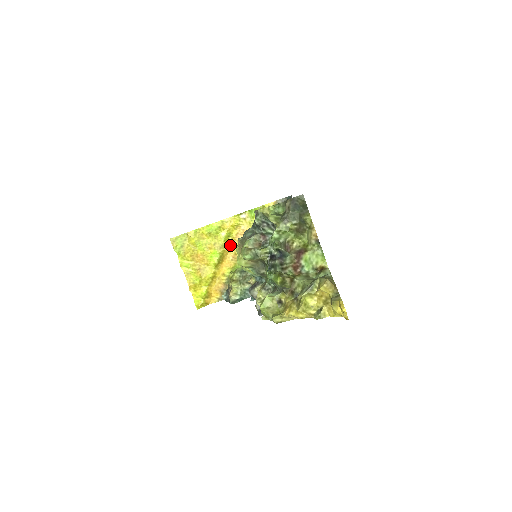
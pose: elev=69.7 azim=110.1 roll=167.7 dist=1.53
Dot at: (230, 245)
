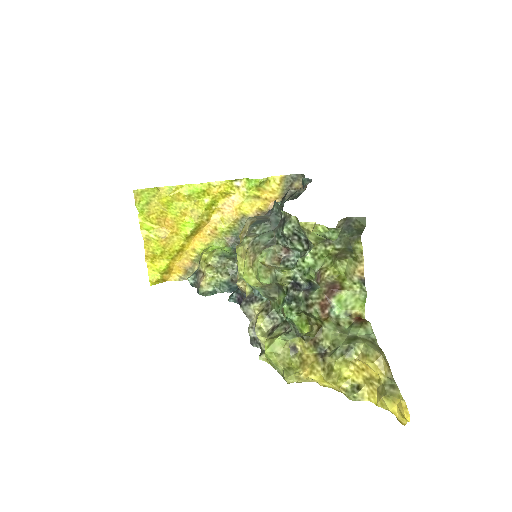
Dot at: (211, 216)
